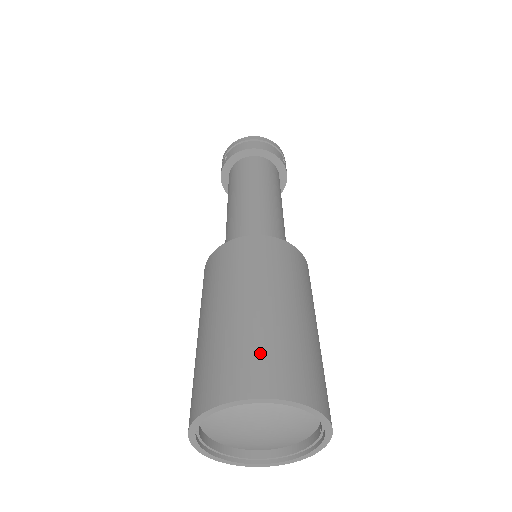
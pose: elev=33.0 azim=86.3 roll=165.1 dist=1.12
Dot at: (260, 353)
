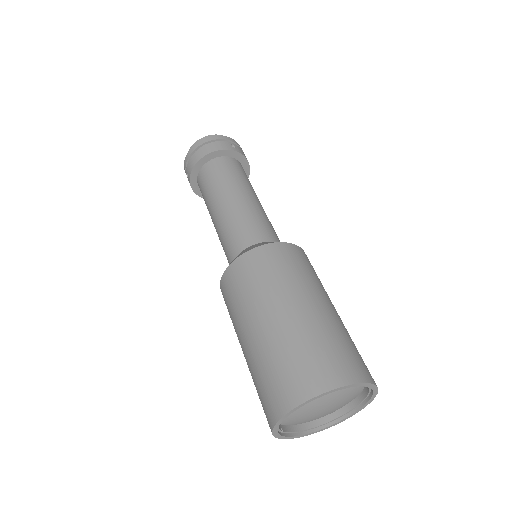
Dot at: (287, 365)
